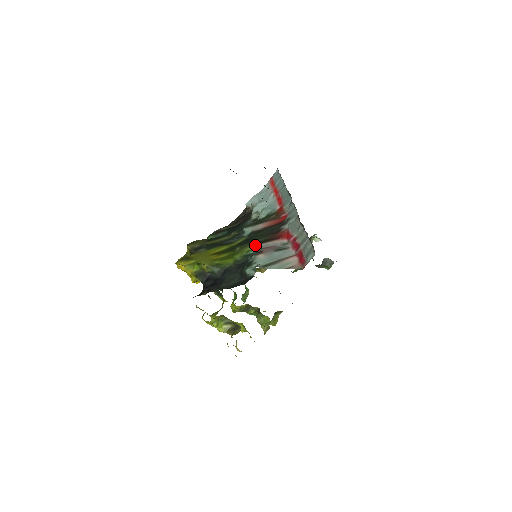
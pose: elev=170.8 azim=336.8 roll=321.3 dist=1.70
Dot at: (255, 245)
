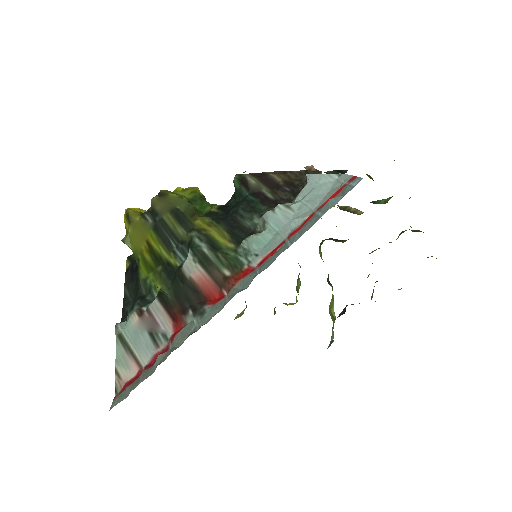
Dot at: (158, 293)
